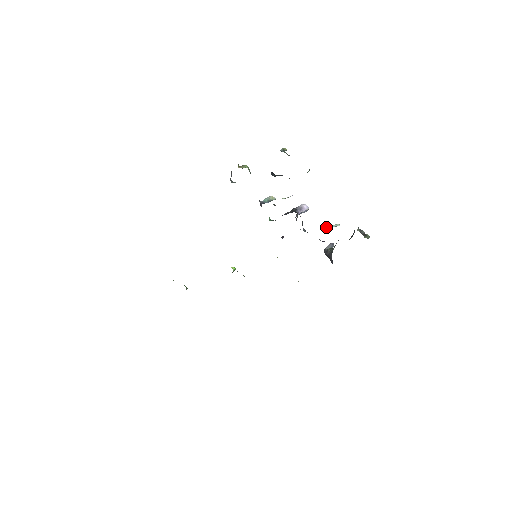
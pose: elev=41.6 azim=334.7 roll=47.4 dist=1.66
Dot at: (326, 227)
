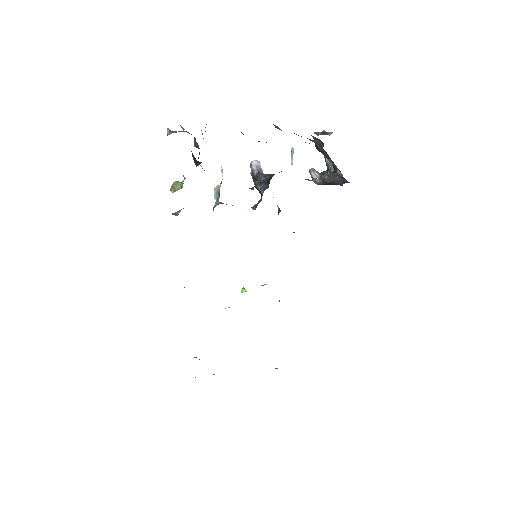
Dot at: (291, 161)
